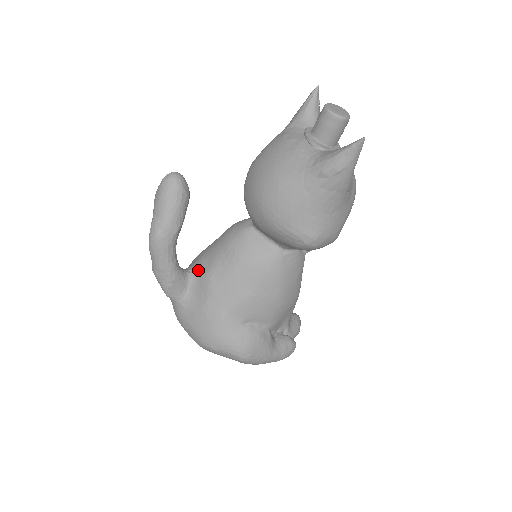
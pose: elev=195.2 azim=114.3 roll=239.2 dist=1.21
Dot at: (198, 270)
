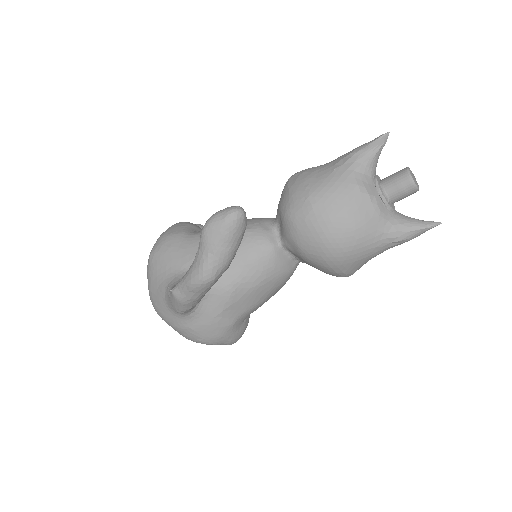
Dot at: occluded
